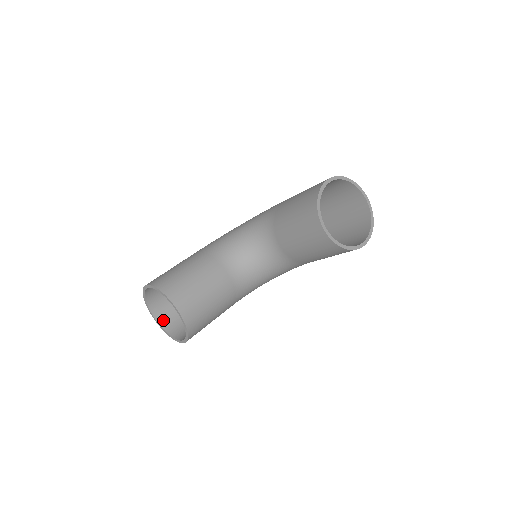
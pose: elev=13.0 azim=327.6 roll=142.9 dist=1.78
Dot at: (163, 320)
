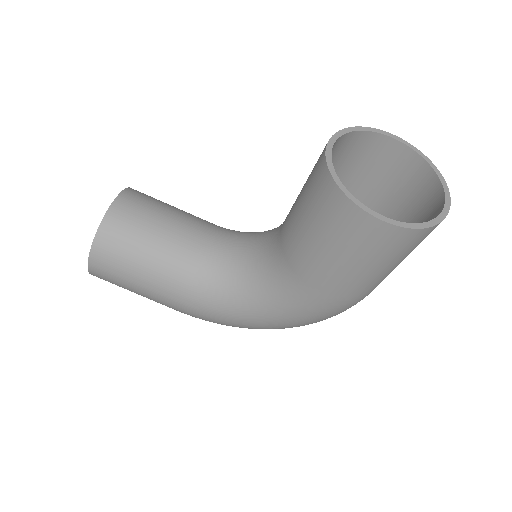
Dot at: occluded
